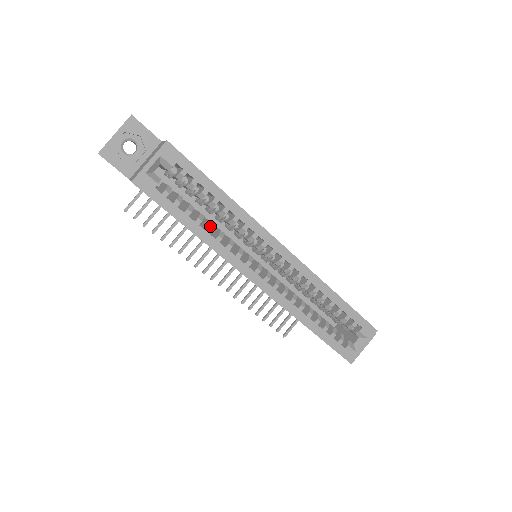
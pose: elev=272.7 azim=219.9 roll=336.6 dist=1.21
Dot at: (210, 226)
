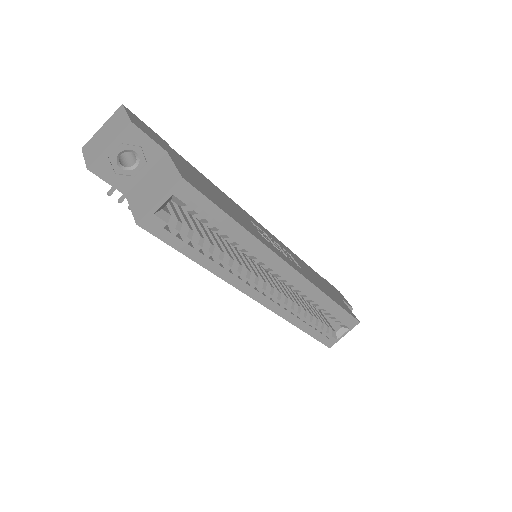
Dot at: (220, 257)
